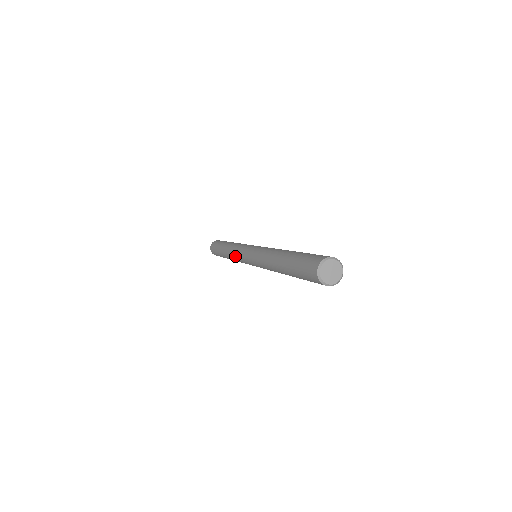
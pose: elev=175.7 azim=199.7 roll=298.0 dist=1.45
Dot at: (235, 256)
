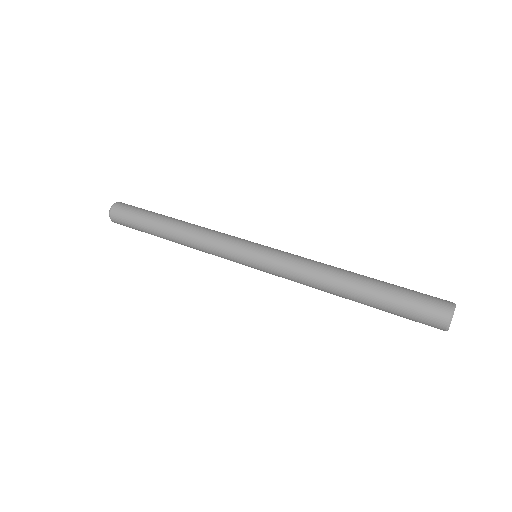
Dot at: occluded
